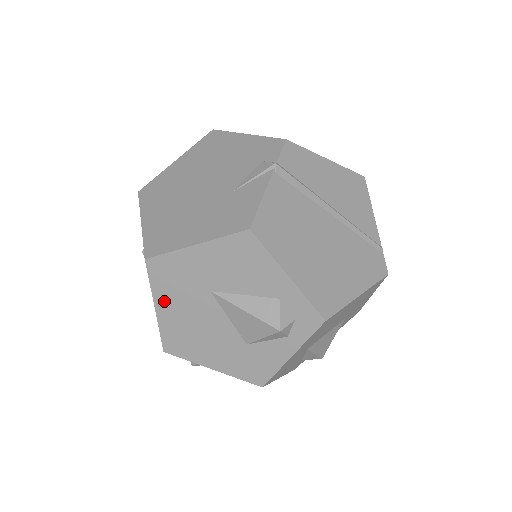
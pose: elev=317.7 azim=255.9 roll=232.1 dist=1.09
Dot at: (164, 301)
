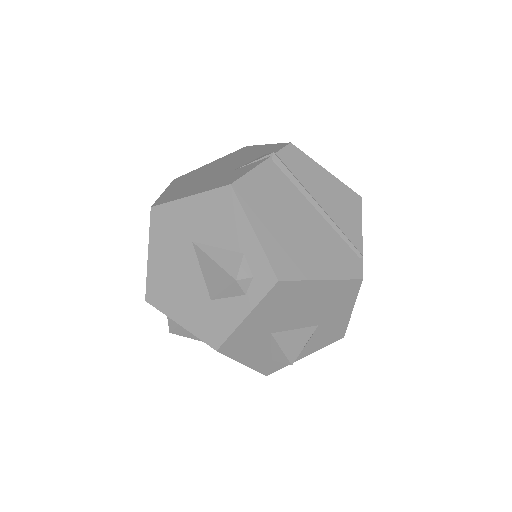
Dot at: (156, 248)
